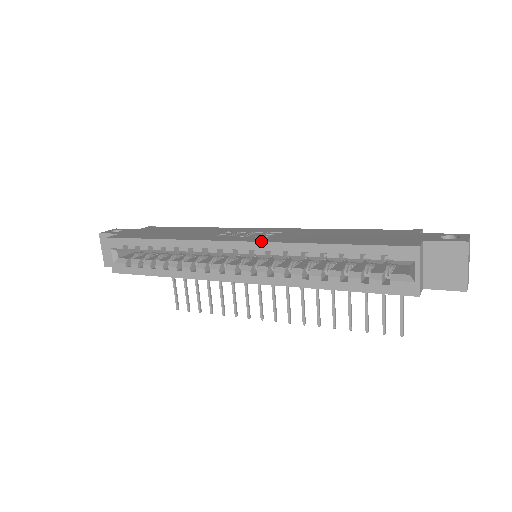
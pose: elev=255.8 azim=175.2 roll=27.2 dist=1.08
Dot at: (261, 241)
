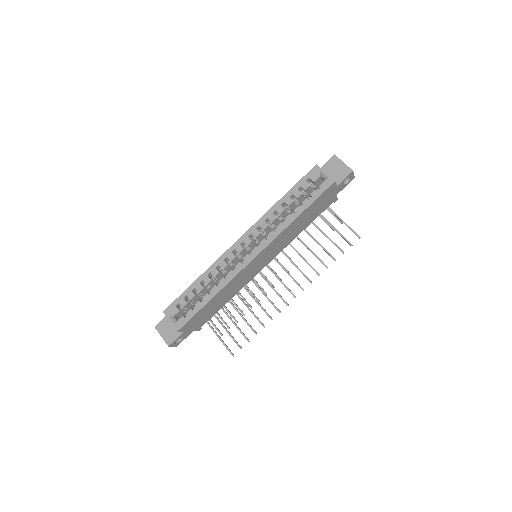
Dot at: (251, 227)
